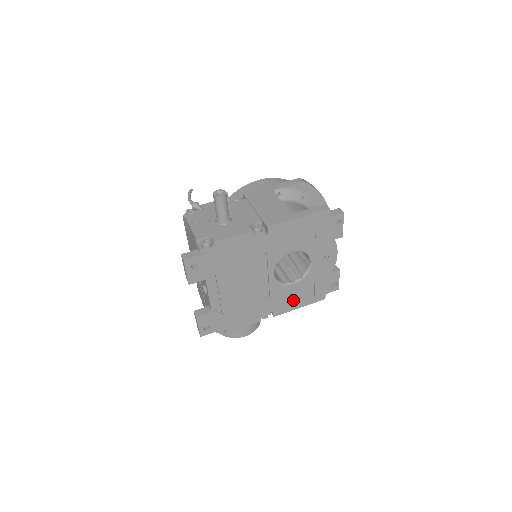
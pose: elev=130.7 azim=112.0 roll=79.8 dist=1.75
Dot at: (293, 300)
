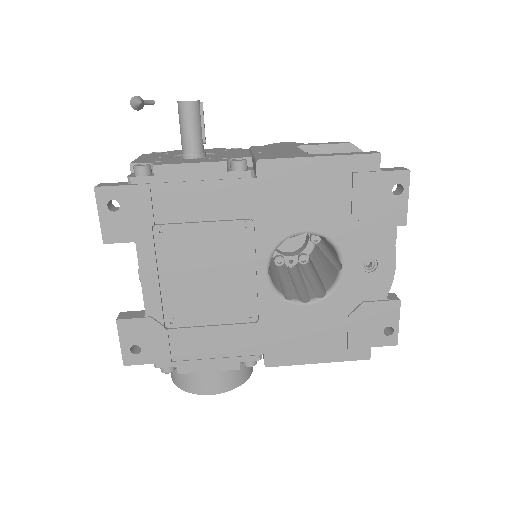
Dot at: (305, 341)
